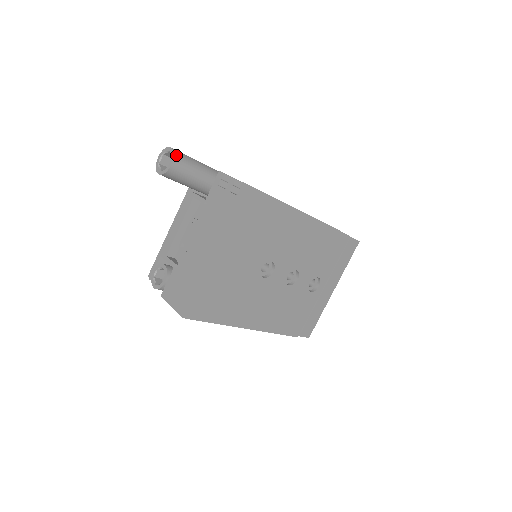
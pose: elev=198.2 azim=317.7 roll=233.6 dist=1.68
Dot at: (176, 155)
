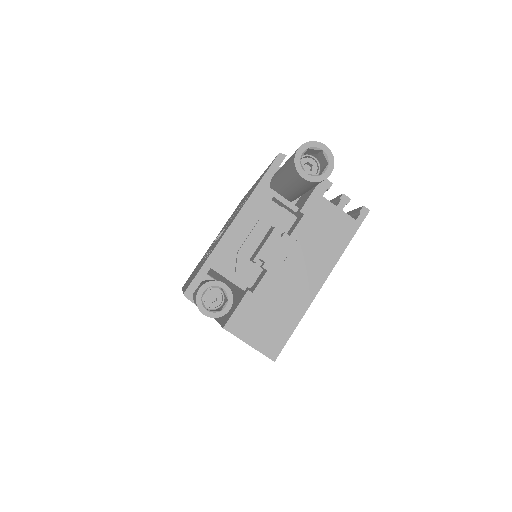
Dot at: (332, 160)
